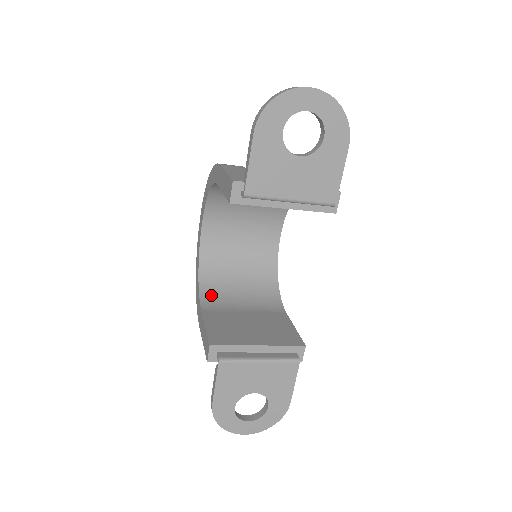
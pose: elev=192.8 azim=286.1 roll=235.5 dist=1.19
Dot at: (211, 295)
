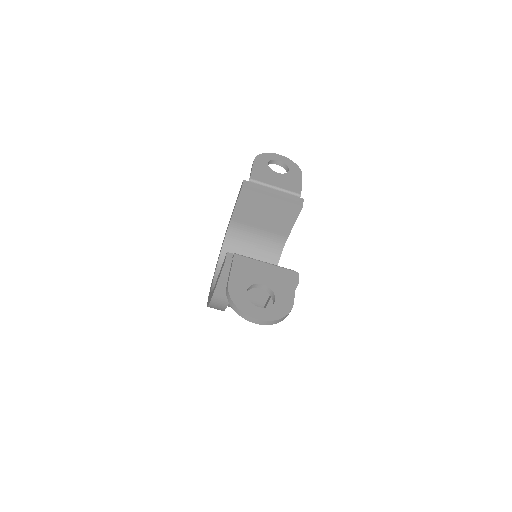
Dot at: occluded
